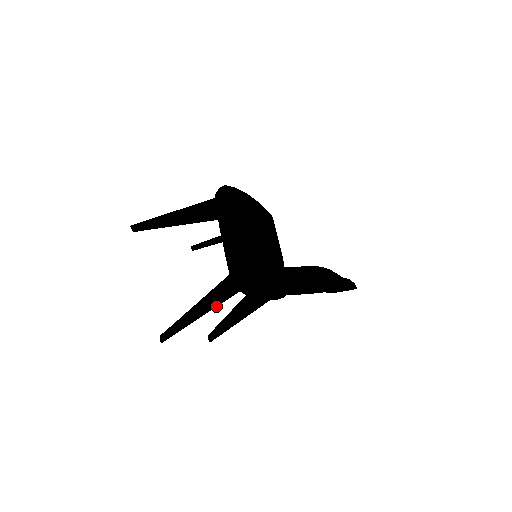
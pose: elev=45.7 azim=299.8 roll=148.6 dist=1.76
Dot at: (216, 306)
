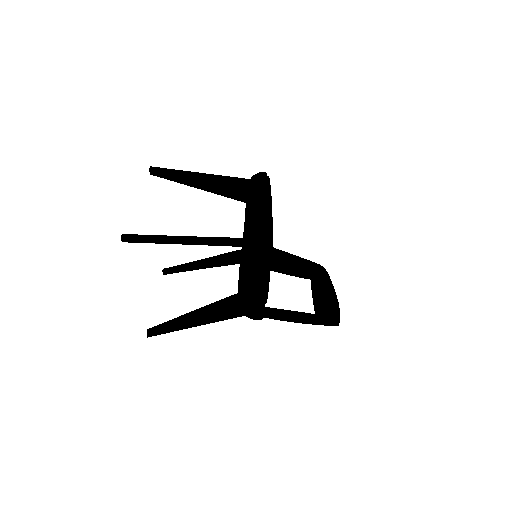
Dot at: occluded
